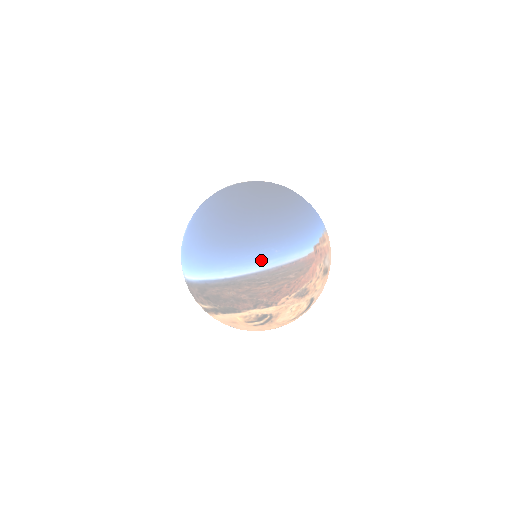
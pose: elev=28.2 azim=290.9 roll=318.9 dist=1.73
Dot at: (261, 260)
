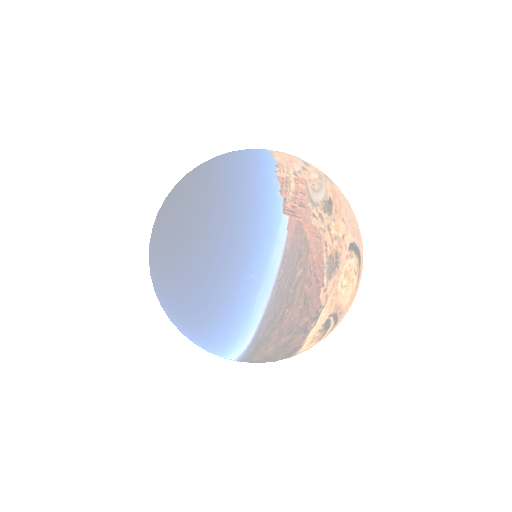
Dot at: (251, 301)
